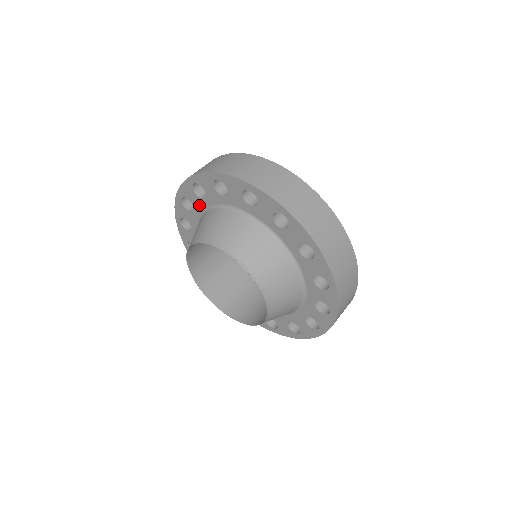
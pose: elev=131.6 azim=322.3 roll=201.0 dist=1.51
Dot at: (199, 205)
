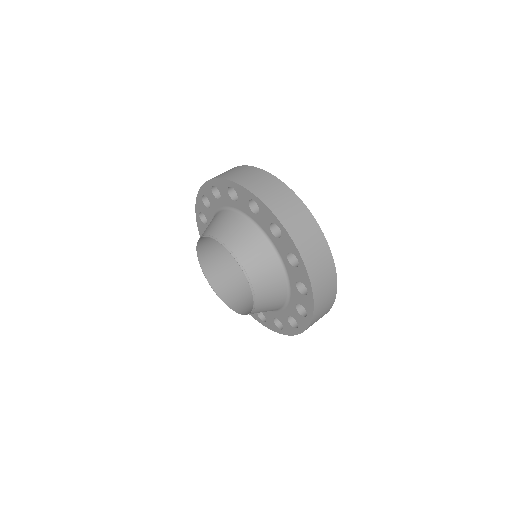
Dot at: occluded
